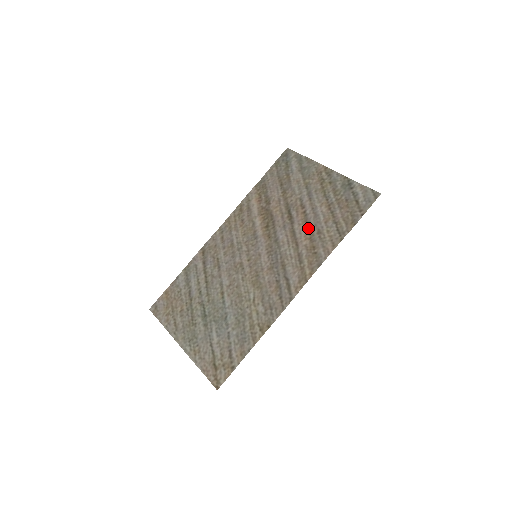
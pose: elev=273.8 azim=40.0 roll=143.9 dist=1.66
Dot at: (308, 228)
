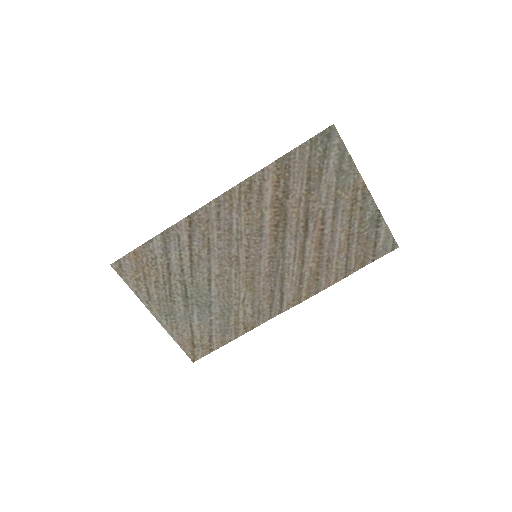
Dot at: (320, 251)
